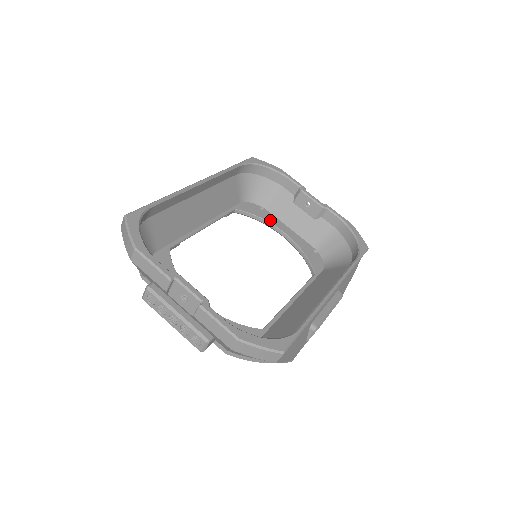
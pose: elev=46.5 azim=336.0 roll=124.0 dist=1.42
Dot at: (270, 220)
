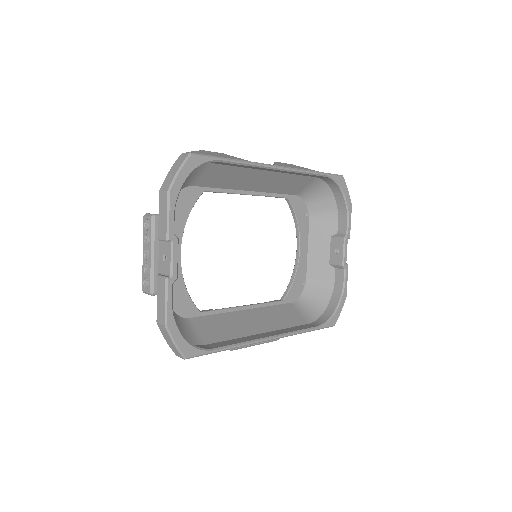
Dot at: (302, 230)
